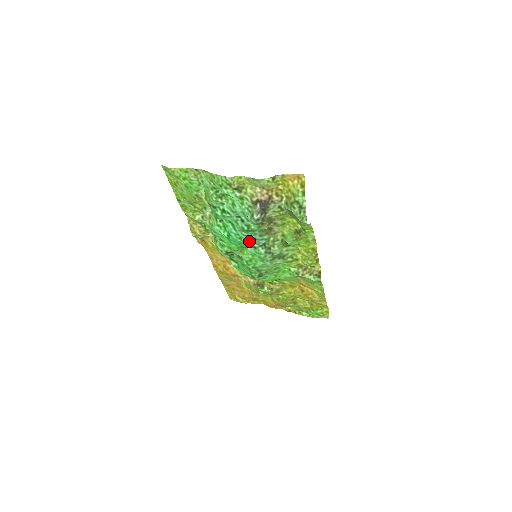
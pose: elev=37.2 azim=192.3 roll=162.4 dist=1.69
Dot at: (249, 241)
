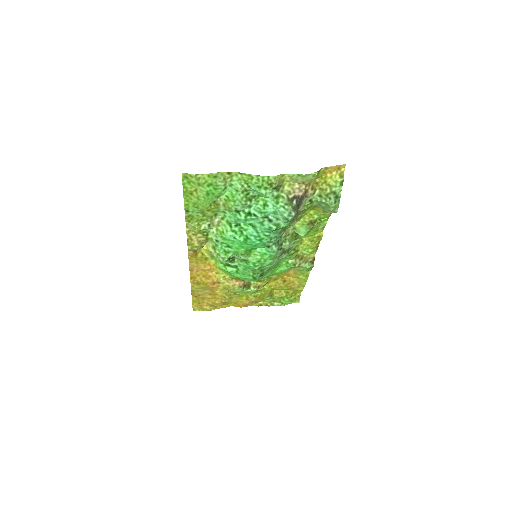
Dot at: (268, 241)
